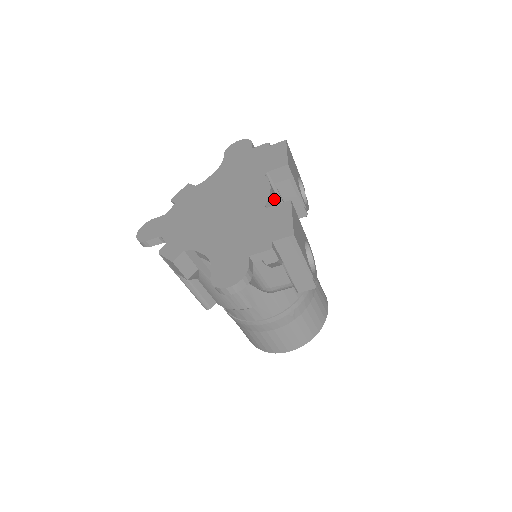
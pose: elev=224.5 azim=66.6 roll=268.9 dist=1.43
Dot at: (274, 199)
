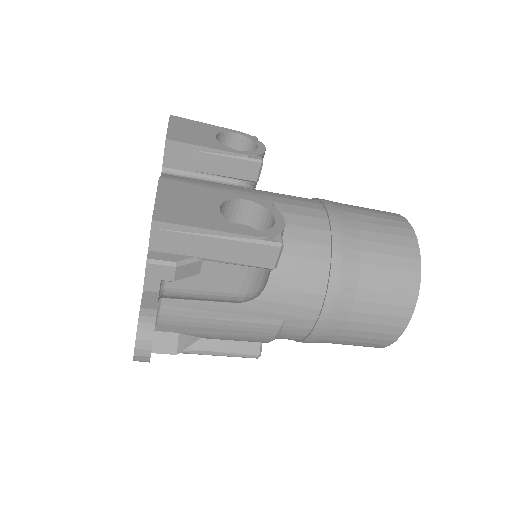
Dot at: occluded
